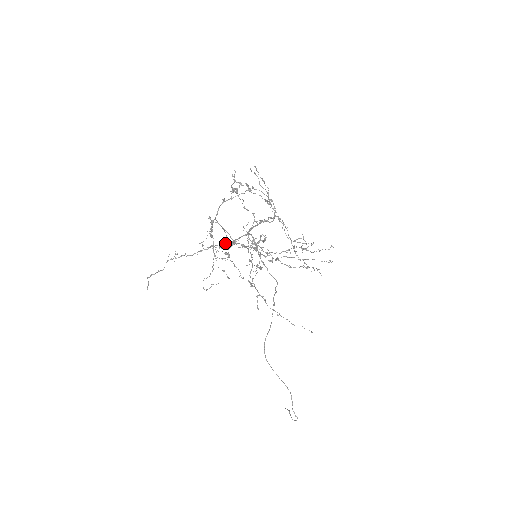
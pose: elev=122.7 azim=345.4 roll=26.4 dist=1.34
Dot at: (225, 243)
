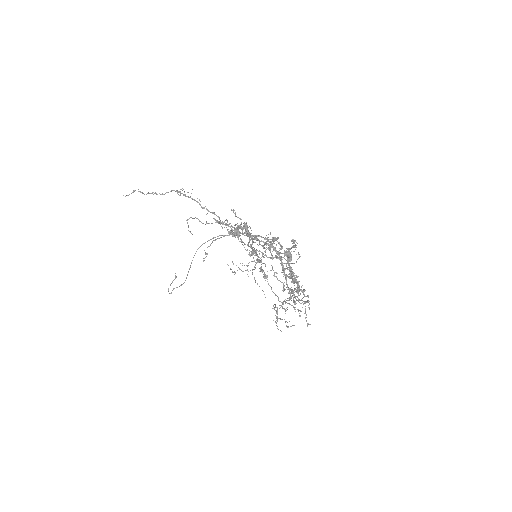
Dot at: occluded
